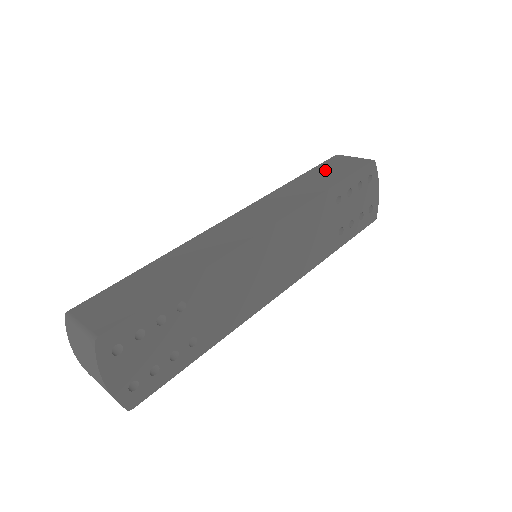
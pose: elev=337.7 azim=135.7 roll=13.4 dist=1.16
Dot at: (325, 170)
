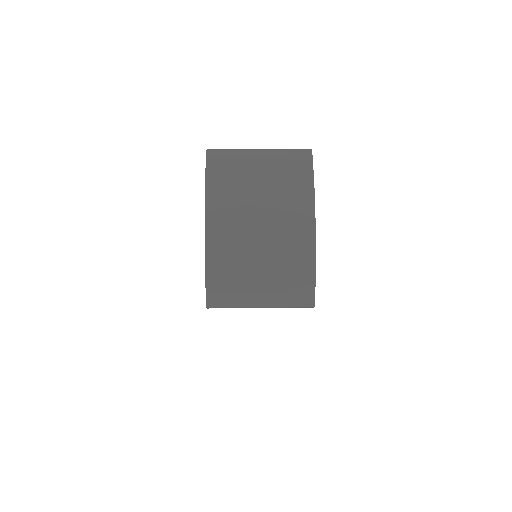
Dot at: occluded
